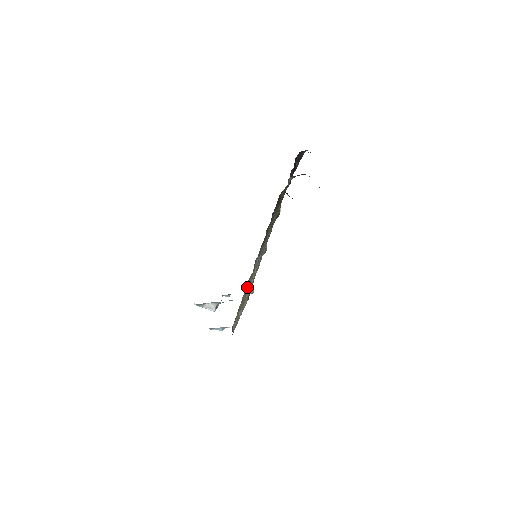
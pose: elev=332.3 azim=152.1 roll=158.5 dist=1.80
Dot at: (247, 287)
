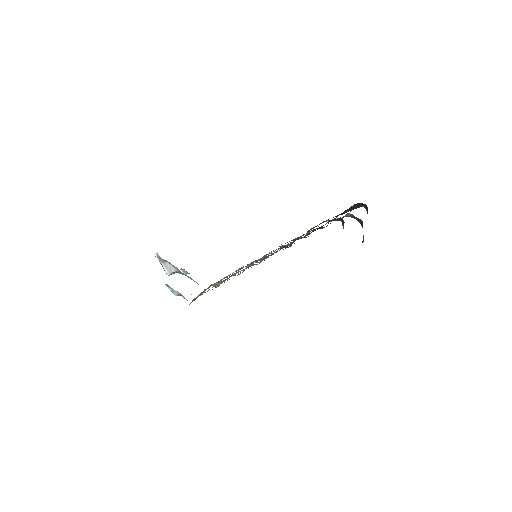
Dot at: (239, 274)
